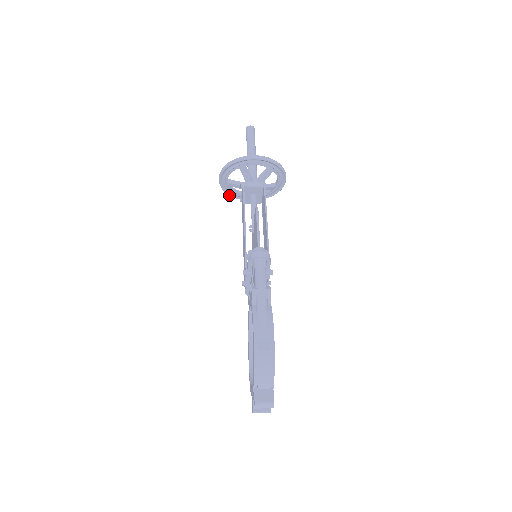
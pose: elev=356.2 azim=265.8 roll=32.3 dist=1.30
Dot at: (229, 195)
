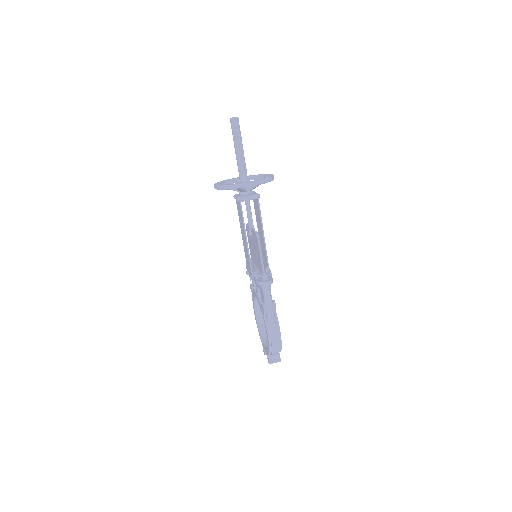
Dot at: occluded
